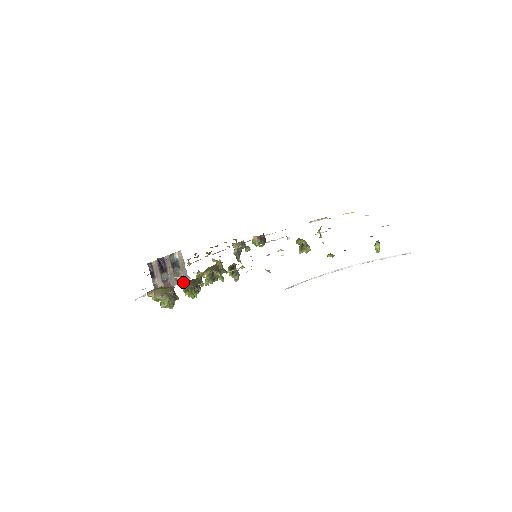
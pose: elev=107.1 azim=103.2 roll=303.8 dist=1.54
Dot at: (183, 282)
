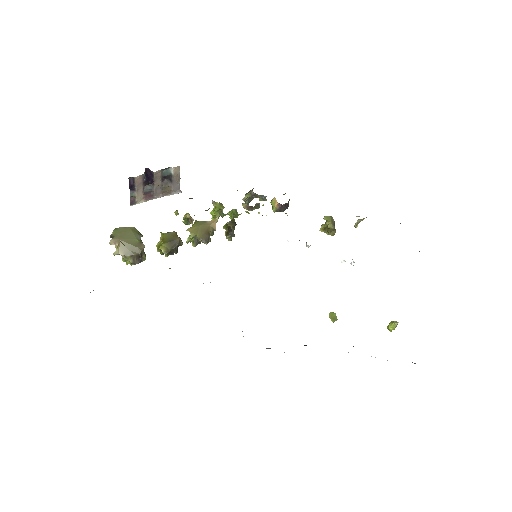
Dot at: (161, 233)
